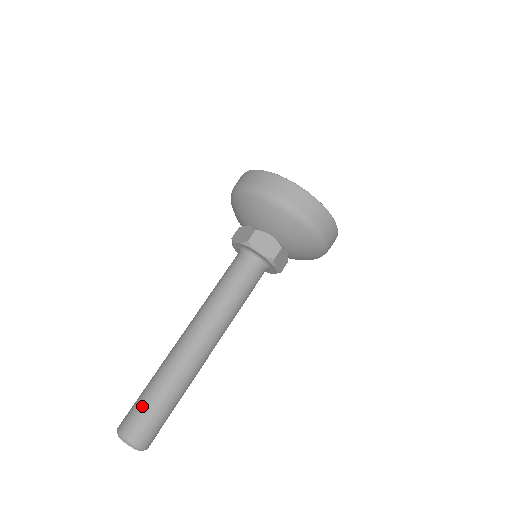
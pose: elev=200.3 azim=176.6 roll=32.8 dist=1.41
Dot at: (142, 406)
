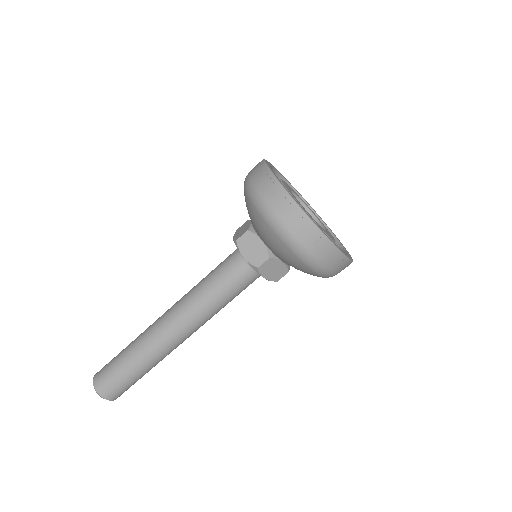
Dot at: (112, 364)
